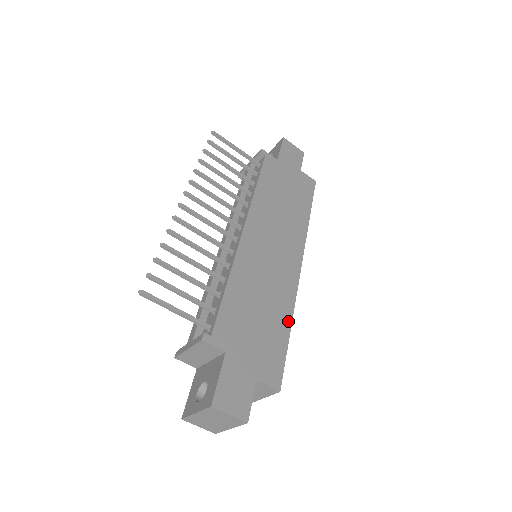
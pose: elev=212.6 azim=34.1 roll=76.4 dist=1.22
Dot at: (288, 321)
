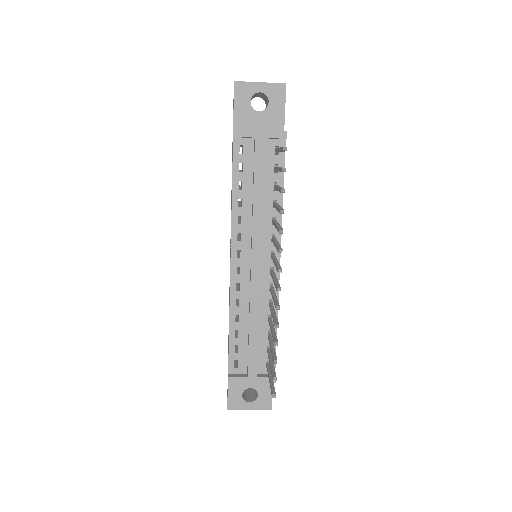
Dot at: occluded
